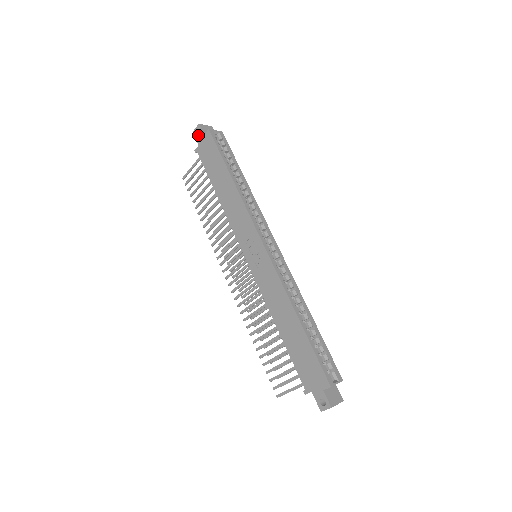
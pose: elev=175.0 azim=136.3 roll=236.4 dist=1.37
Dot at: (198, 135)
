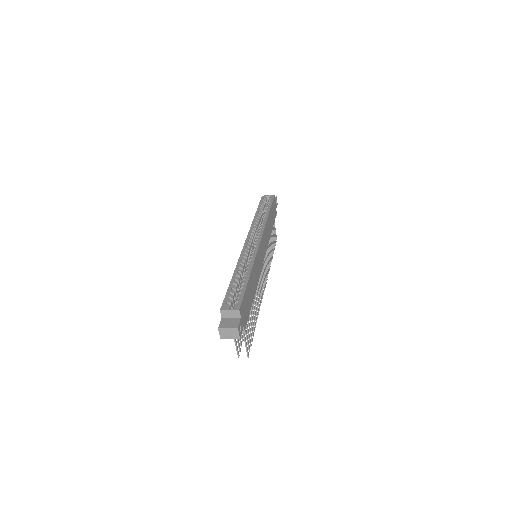
Dot at: occluded
